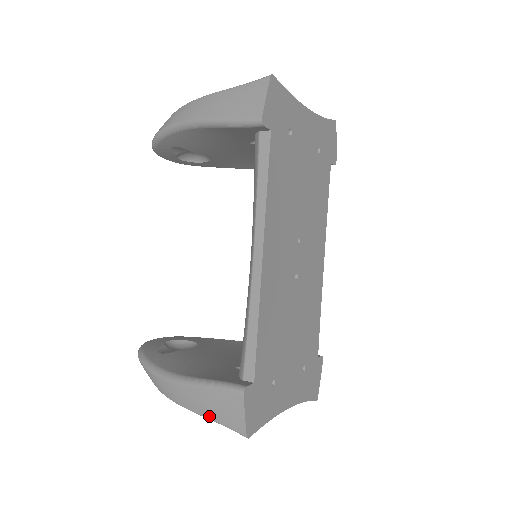
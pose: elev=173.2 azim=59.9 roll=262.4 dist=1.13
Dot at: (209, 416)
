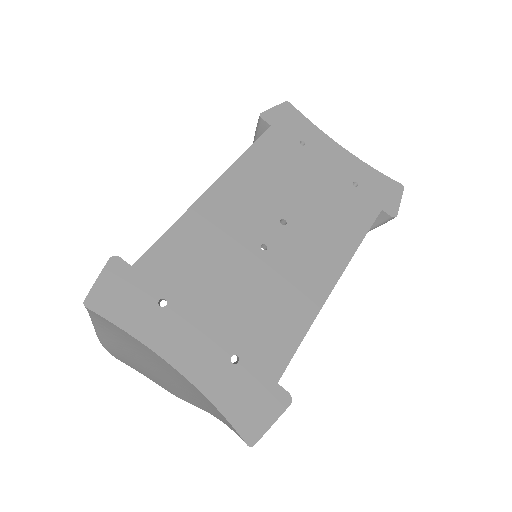
Dot at: occluded
